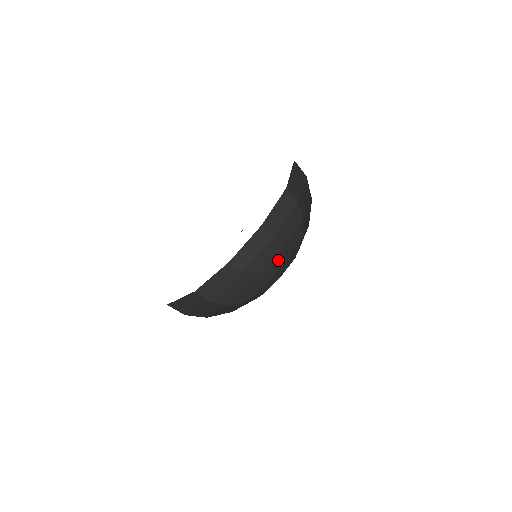
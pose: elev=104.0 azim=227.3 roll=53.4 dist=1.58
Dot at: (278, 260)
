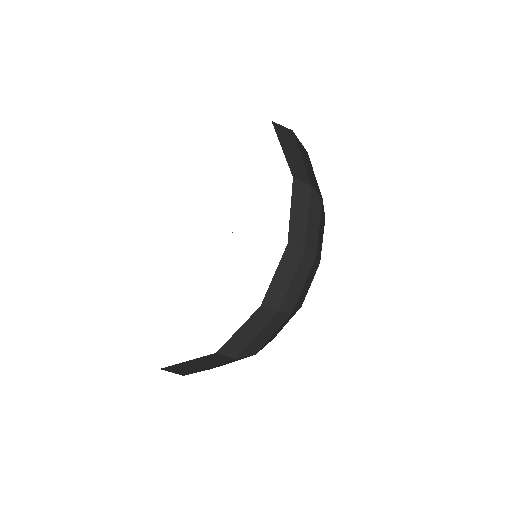
Dot at: (289, 317)
